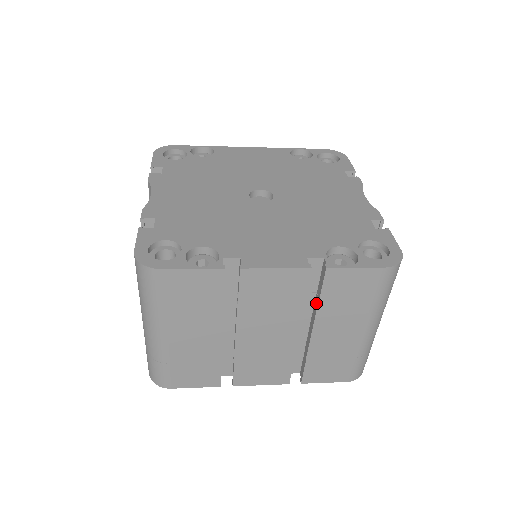
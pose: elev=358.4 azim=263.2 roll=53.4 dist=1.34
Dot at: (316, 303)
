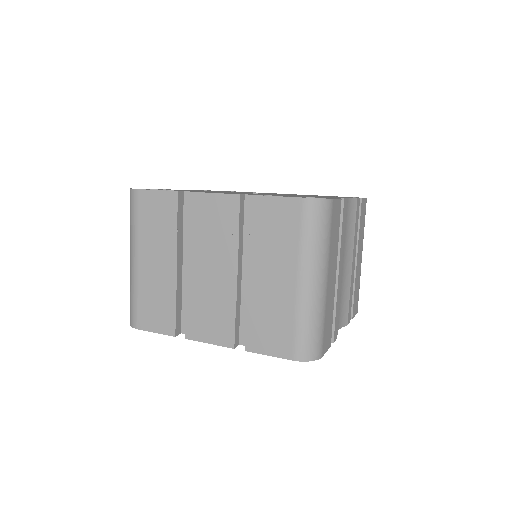
Dot at: (251, 240)
